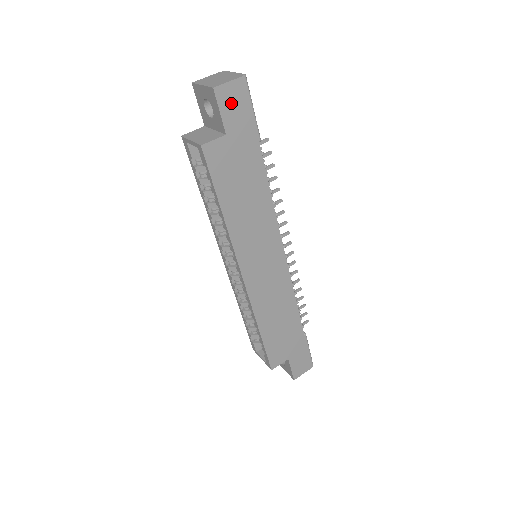
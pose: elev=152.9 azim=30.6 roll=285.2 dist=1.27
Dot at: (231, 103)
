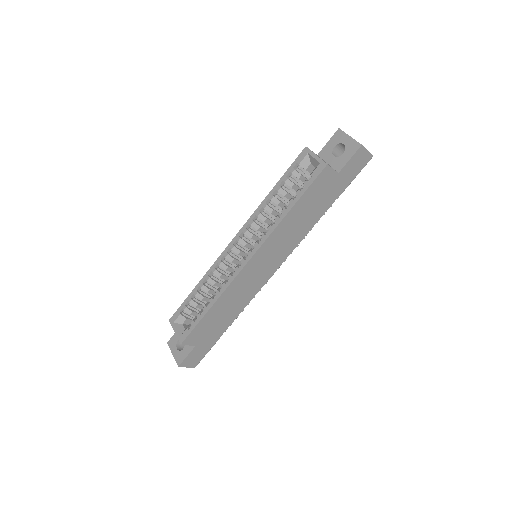
Dot at: (357, 161)
